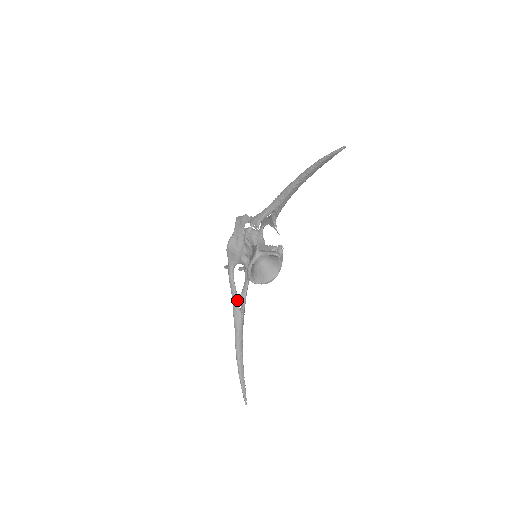
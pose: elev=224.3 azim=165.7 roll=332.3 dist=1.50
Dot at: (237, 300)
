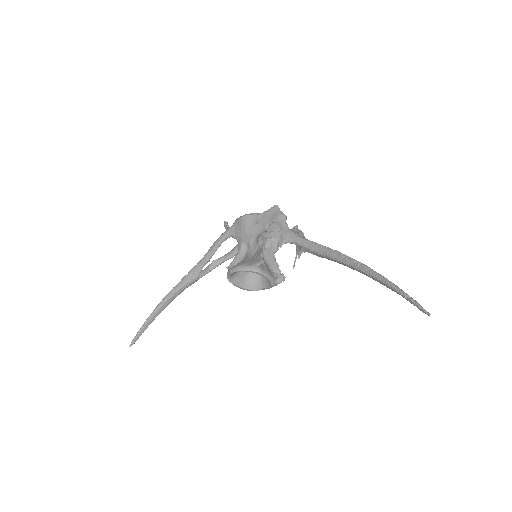
Dot at: (205, 264)
